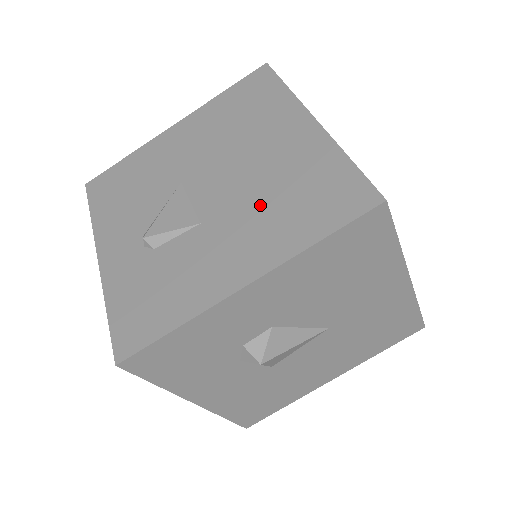
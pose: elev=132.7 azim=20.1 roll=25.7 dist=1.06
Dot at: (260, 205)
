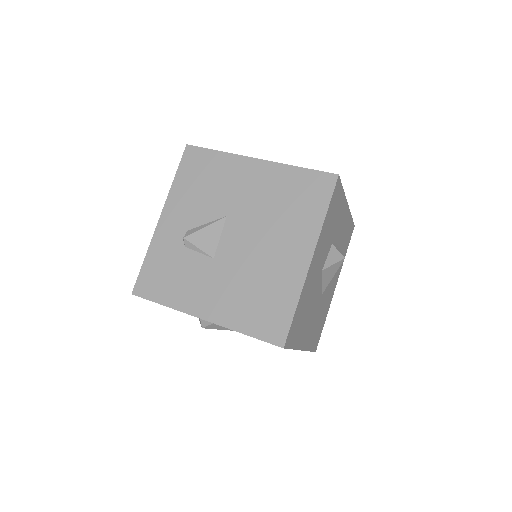
Dot at: (243, 283)
